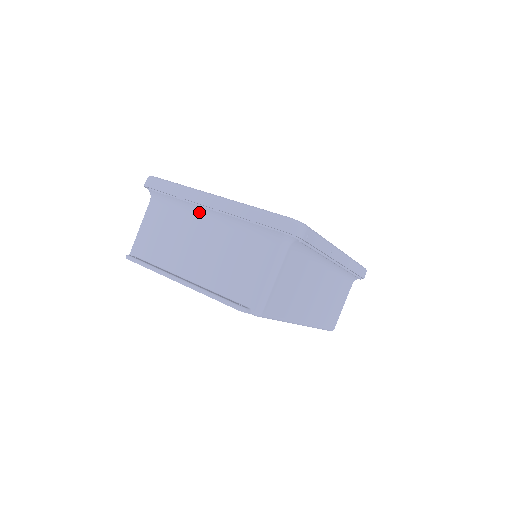
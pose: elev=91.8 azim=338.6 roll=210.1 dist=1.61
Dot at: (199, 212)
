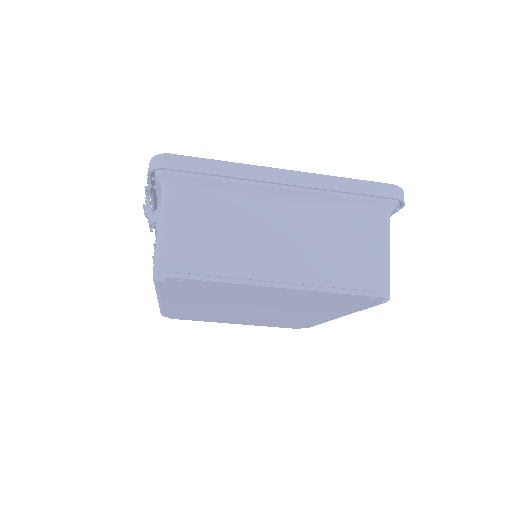
Dot at: (263, 195)
